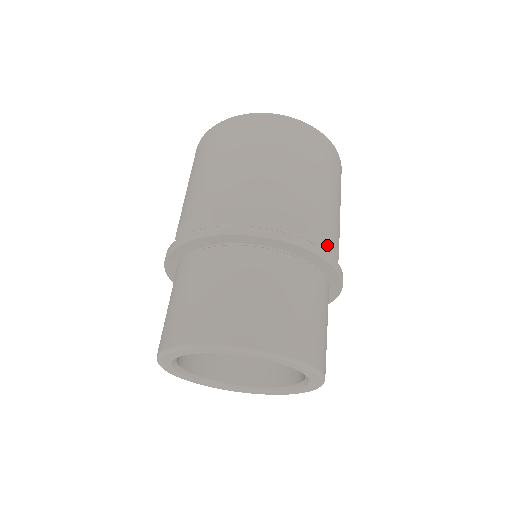
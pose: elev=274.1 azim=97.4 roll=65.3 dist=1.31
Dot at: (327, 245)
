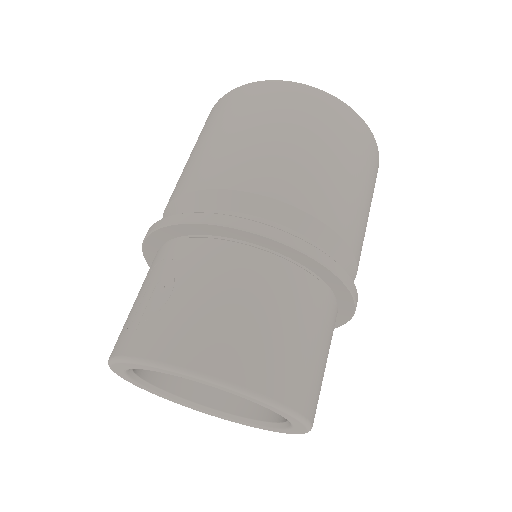
Dot at: occluded
